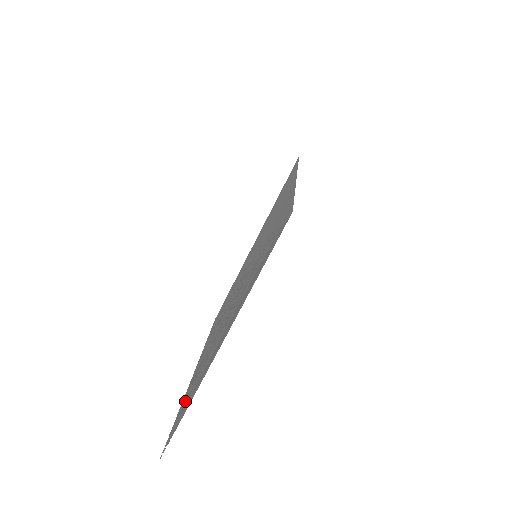
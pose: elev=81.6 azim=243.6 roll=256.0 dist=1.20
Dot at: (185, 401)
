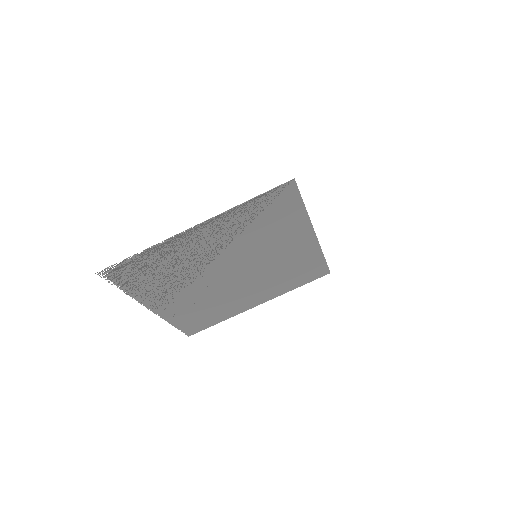
Dot at: (140, 278)
